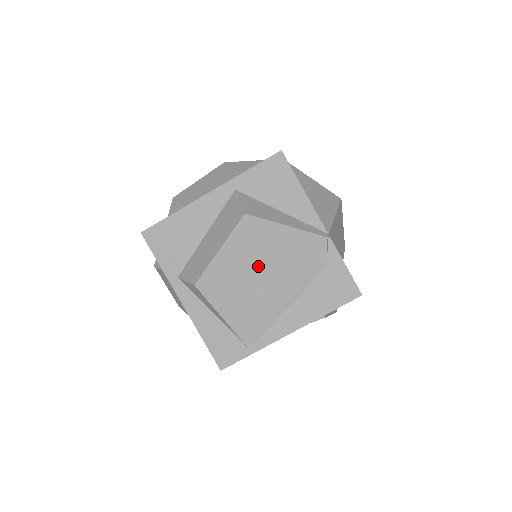
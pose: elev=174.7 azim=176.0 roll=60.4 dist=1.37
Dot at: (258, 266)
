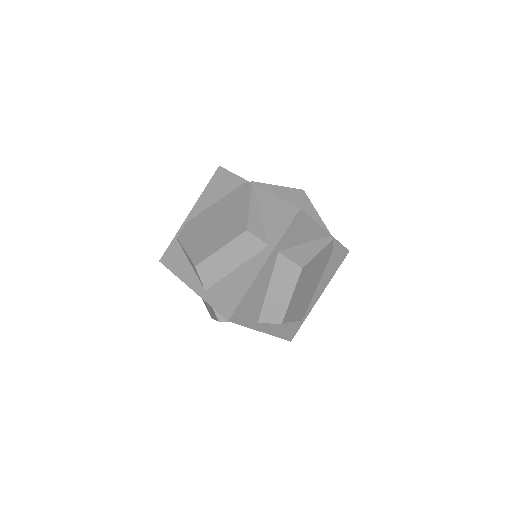
Dot at: (307, 284)
